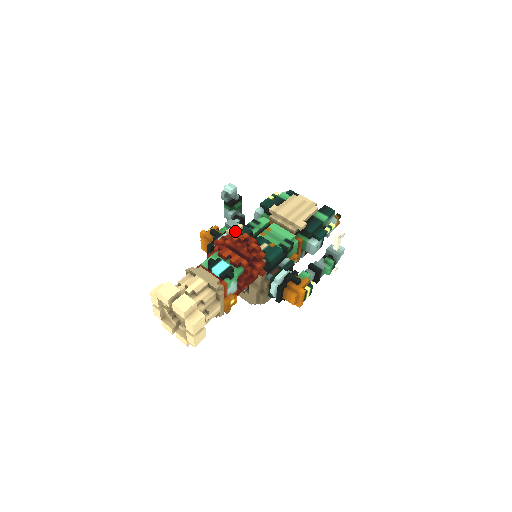
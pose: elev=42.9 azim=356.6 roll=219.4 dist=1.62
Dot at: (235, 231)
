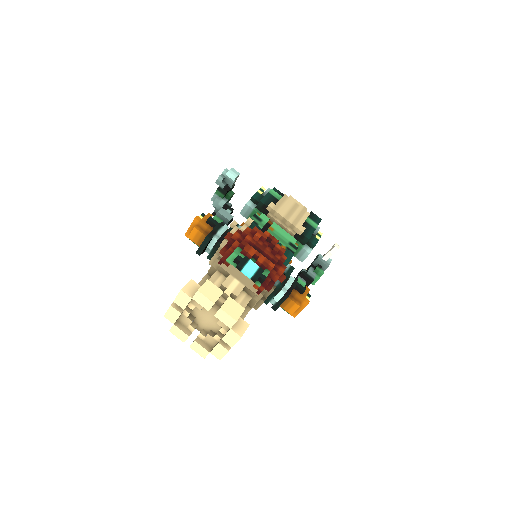
Dot at: (256, 227)
